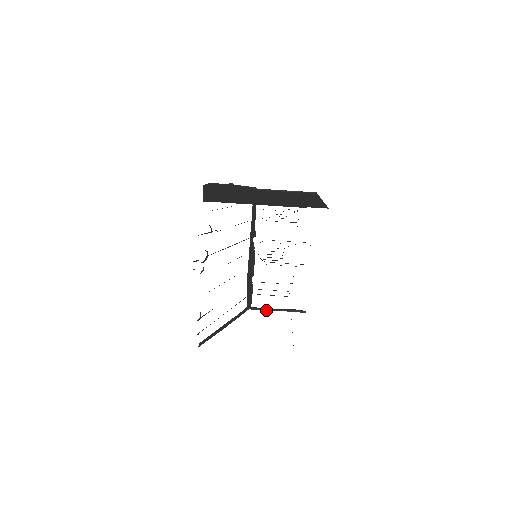
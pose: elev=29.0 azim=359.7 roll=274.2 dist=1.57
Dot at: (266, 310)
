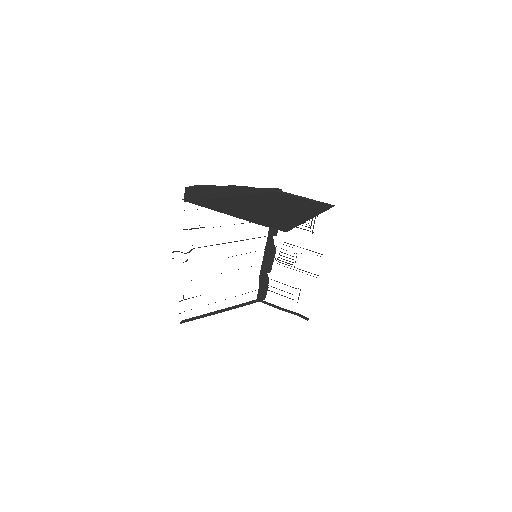
Dot at: (273, 306)
